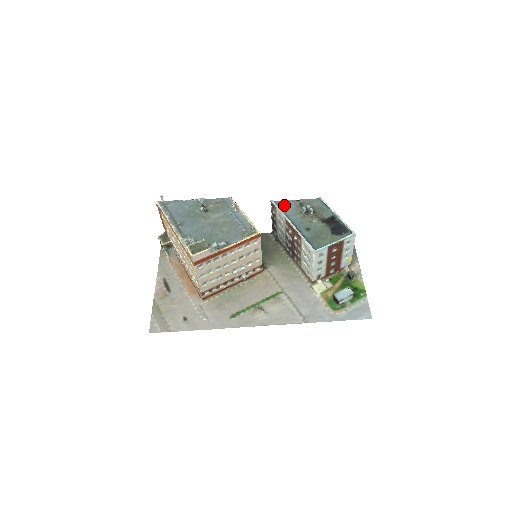
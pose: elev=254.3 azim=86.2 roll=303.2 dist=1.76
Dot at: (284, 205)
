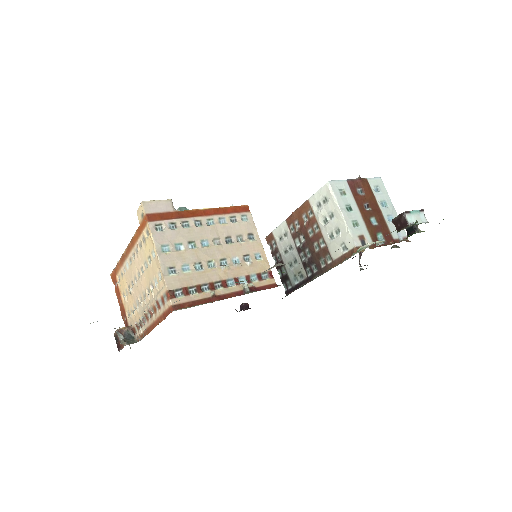
Dot at: occluded
